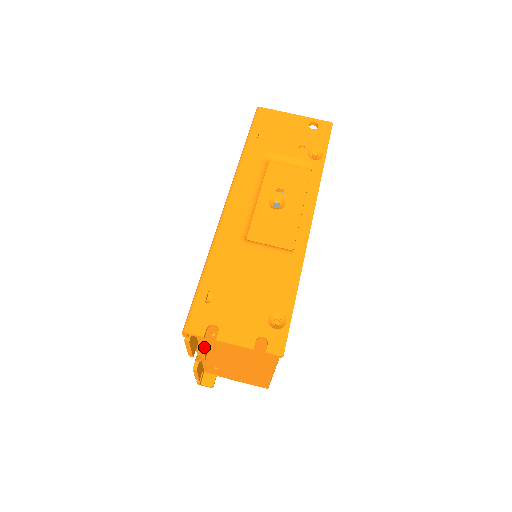
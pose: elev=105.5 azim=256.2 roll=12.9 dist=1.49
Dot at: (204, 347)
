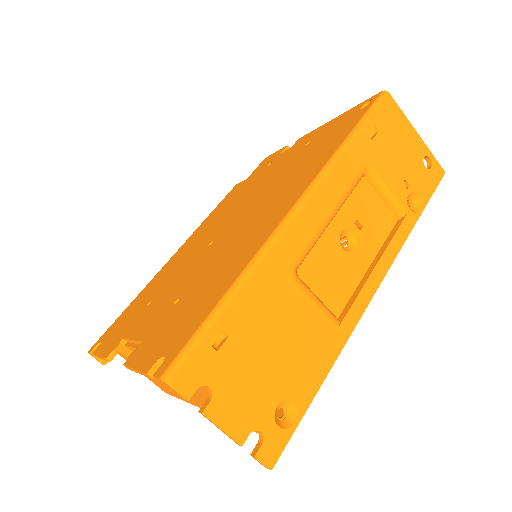
Dot at: occluded
